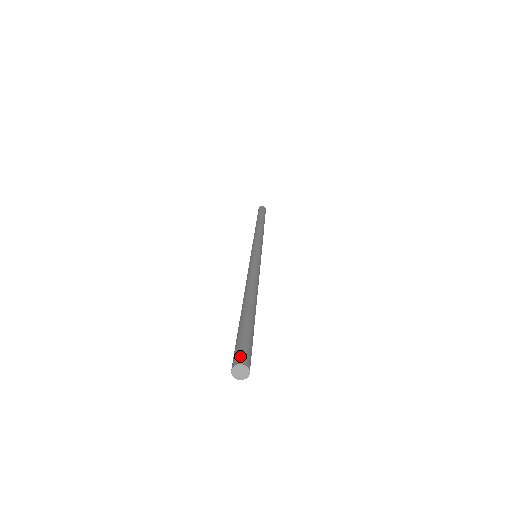
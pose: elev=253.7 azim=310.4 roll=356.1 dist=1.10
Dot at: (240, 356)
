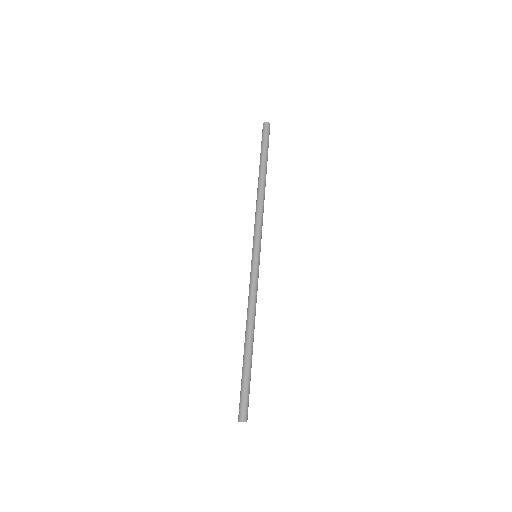
Dot at: (243, 415)
